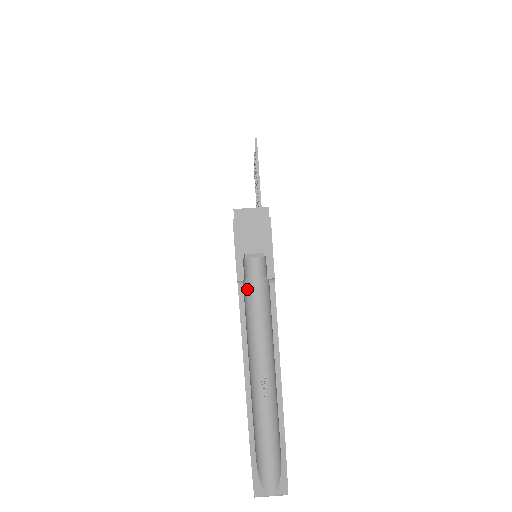
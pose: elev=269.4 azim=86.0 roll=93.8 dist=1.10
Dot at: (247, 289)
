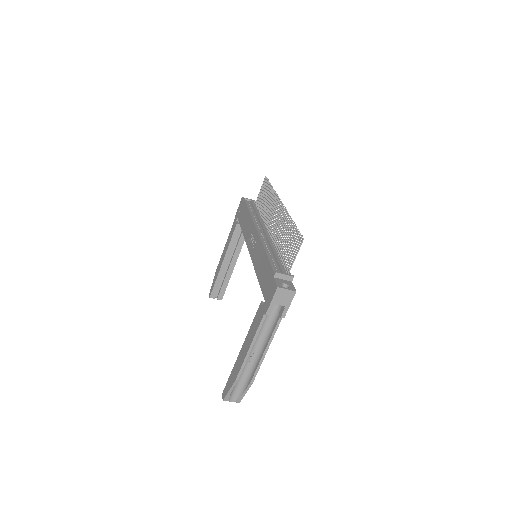
Dot at: occluded
